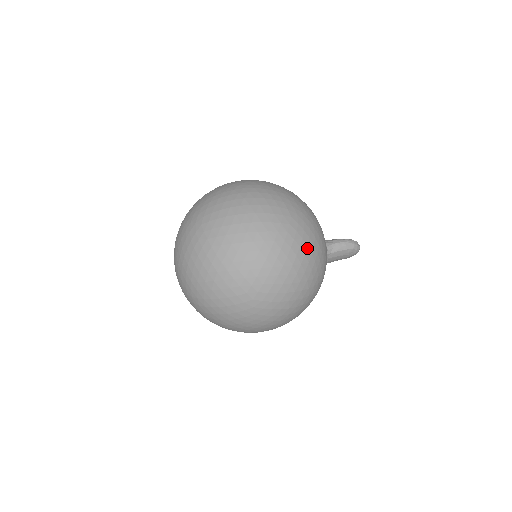
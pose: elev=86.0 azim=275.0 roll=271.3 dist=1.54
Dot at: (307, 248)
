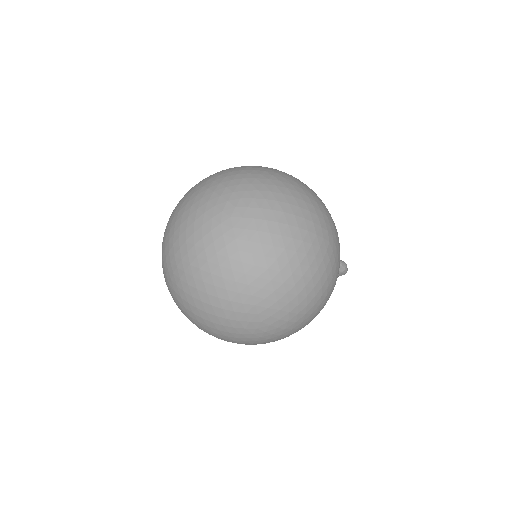
Dot at: (331, 280)
